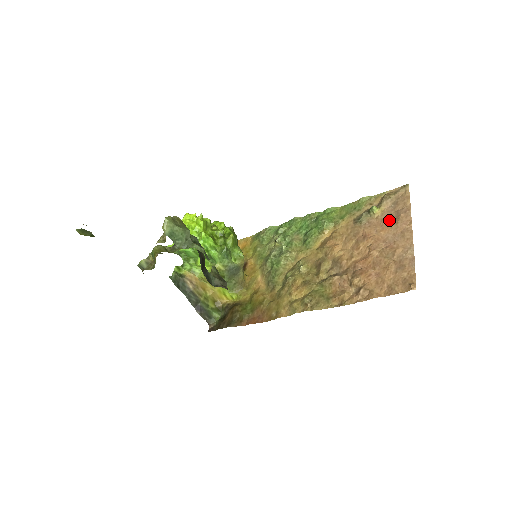
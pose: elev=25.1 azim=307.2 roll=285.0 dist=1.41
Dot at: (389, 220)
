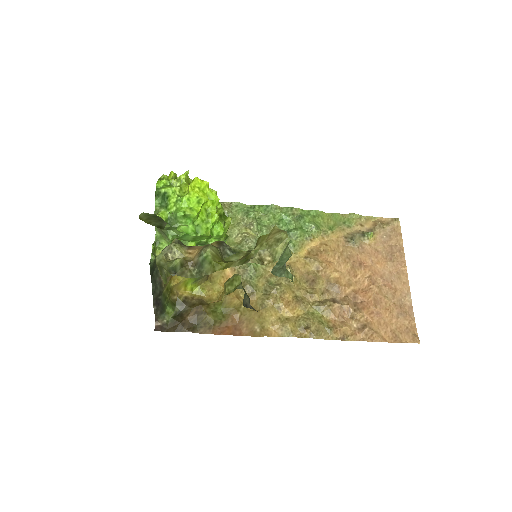
Dot at: (384, 254)
